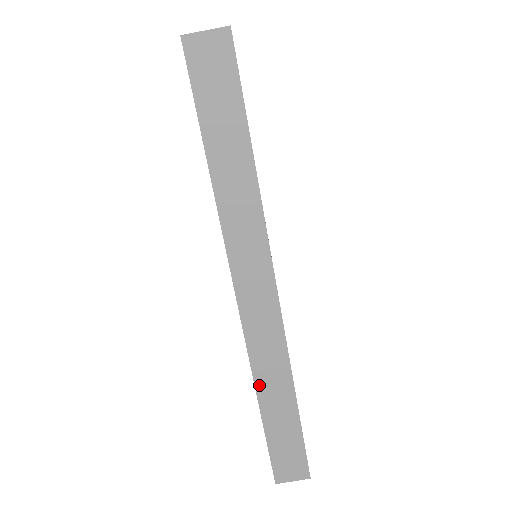
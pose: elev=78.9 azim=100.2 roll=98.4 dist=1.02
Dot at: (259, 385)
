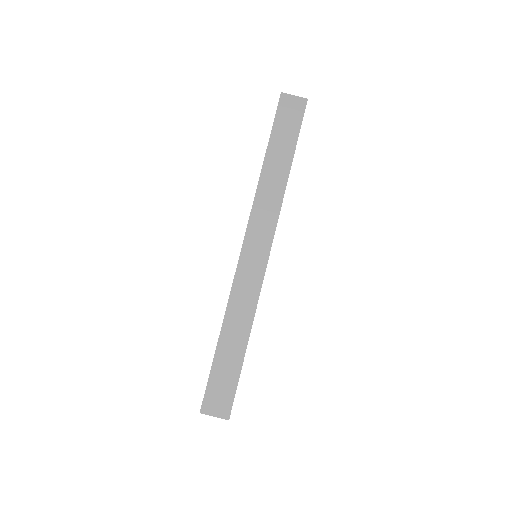
Dot at: (228, 315)
